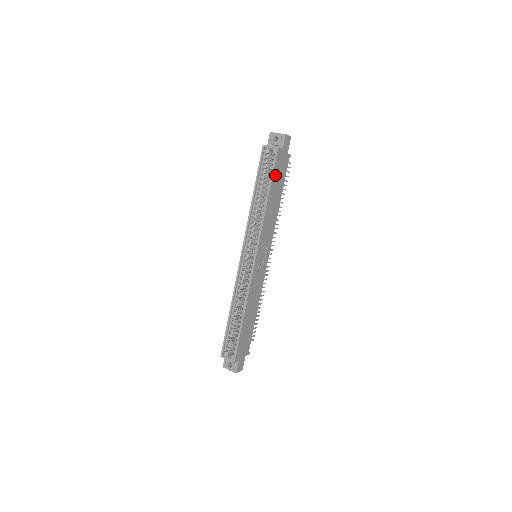
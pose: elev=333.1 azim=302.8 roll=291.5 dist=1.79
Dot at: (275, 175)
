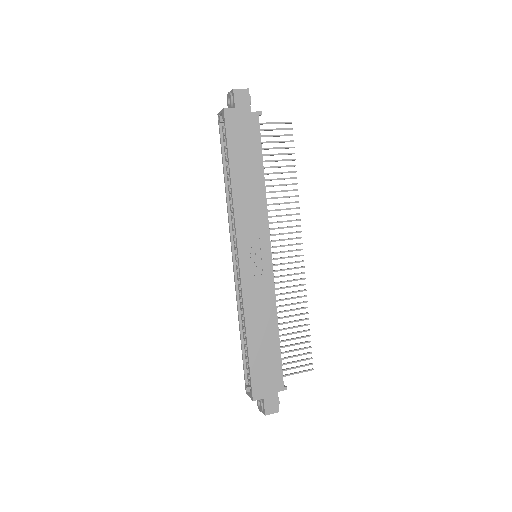
Dot at: (234, 145)
